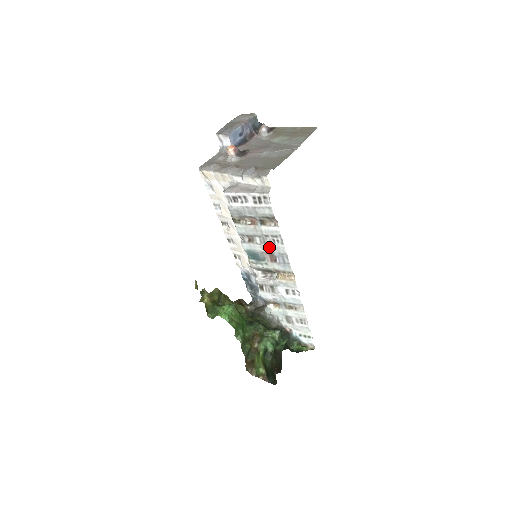
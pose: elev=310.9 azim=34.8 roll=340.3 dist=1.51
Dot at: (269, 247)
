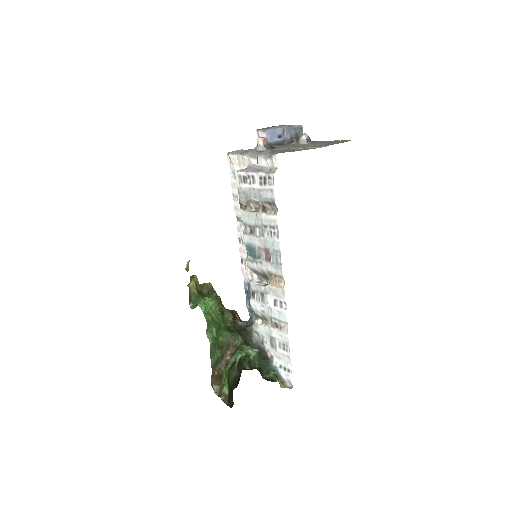
Dot at: (266, 241)
